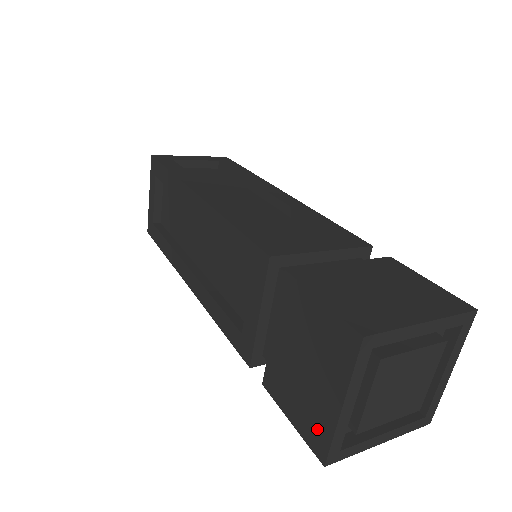
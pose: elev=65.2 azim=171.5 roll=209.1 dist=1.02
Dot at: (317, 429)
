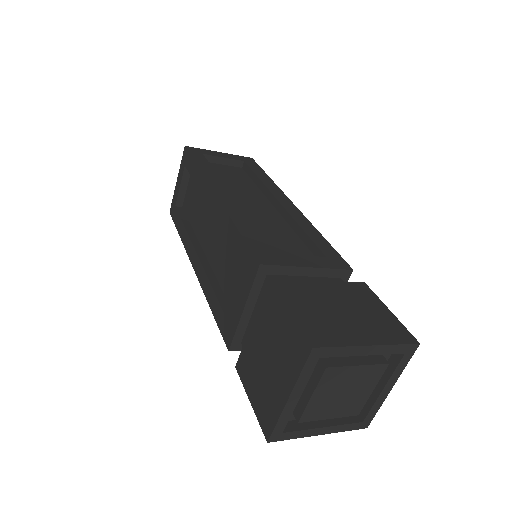
Dot at: (268, 412)
